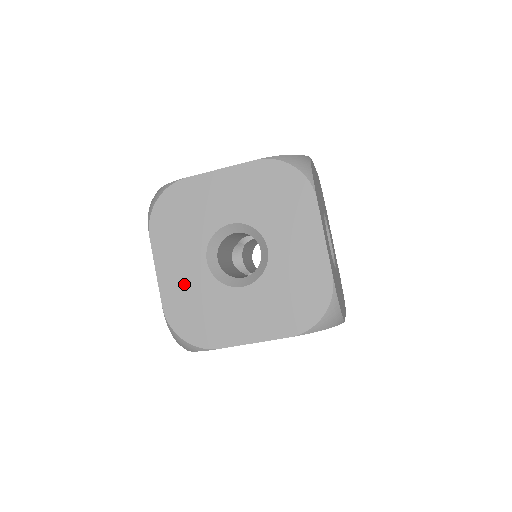
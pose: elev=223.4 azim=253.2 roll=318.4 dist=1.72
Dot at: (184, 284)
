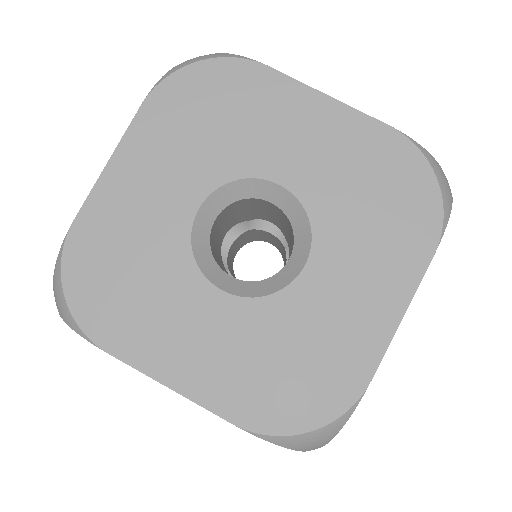
Dot at: (136, 214)
